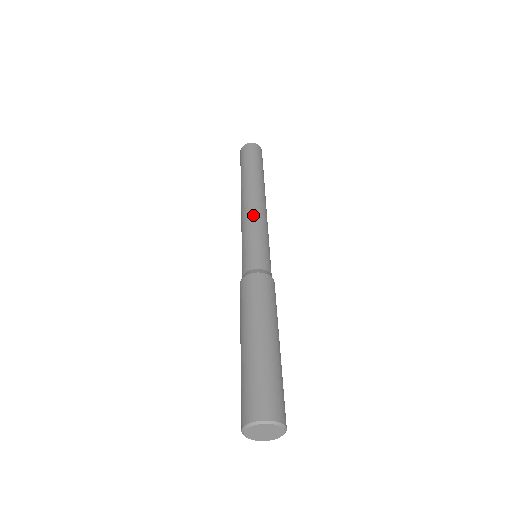
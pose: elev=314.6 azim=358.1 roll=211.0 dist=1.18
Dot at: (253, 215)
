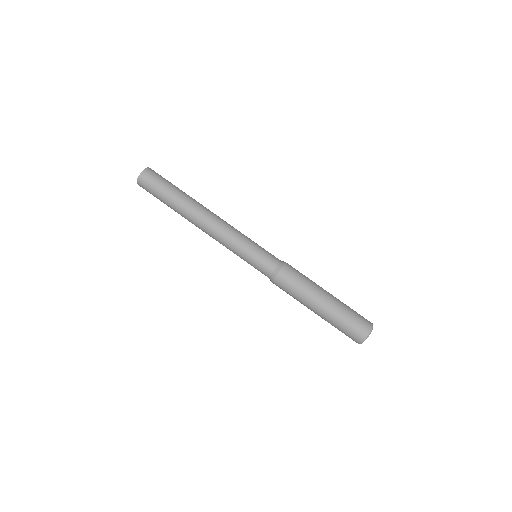
Dot at: (231, 230)
